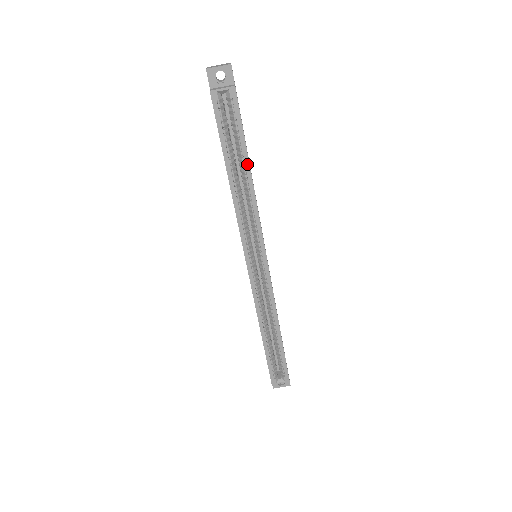
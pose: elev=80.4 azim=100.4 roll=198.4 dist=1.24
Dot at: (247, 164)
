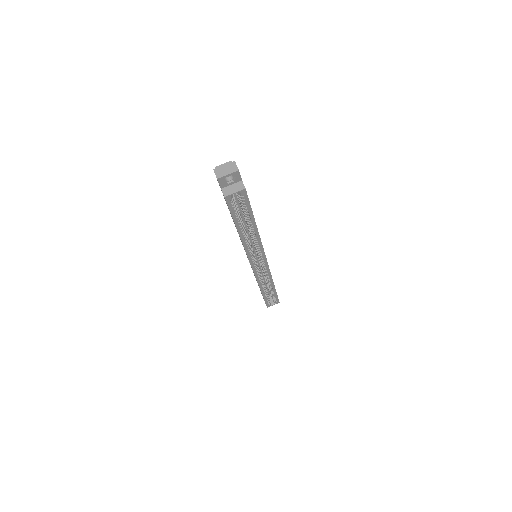
Dot at: (254, 224)
